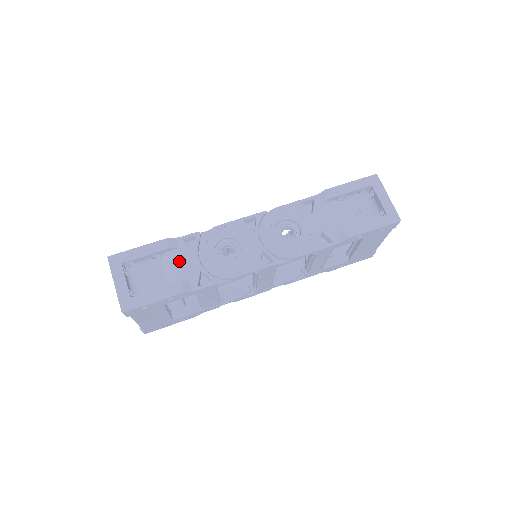
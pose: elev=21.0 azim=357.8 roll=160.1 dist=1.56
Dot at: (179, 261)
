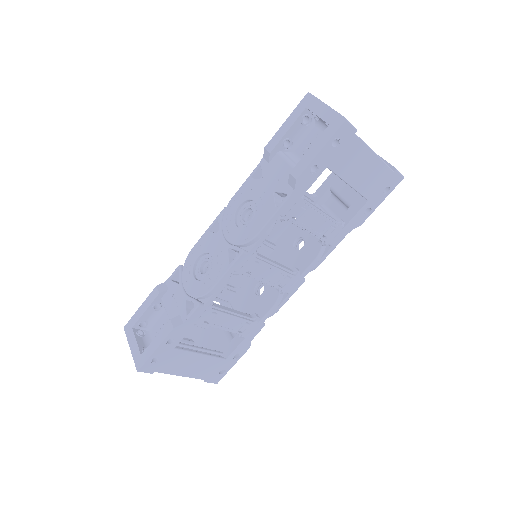
Dot at: (170, 301)
